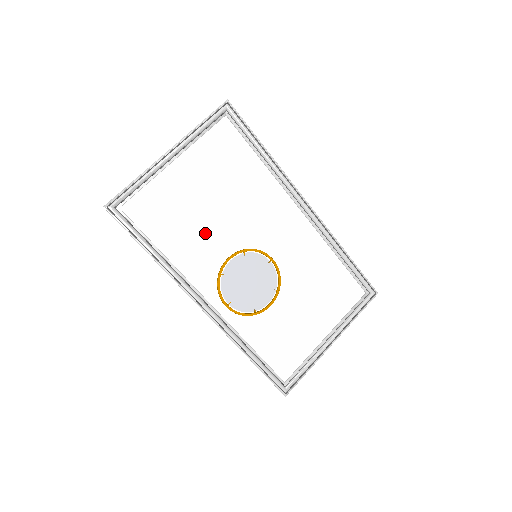
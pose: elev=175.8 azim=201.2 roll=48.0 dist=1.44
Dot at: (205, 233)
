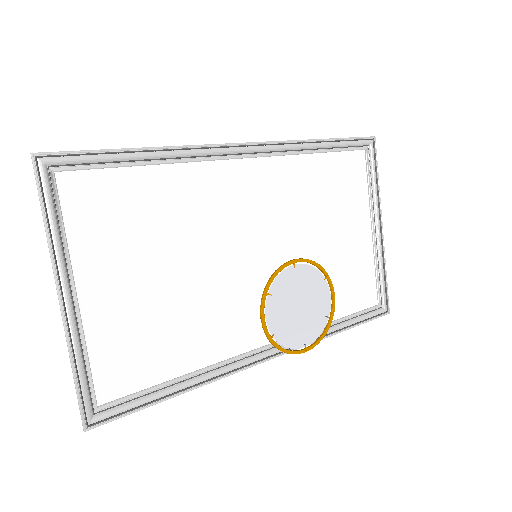
Dot at: (194, 306)
